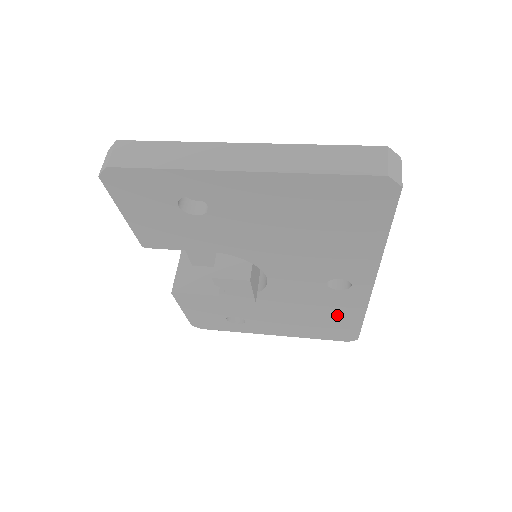
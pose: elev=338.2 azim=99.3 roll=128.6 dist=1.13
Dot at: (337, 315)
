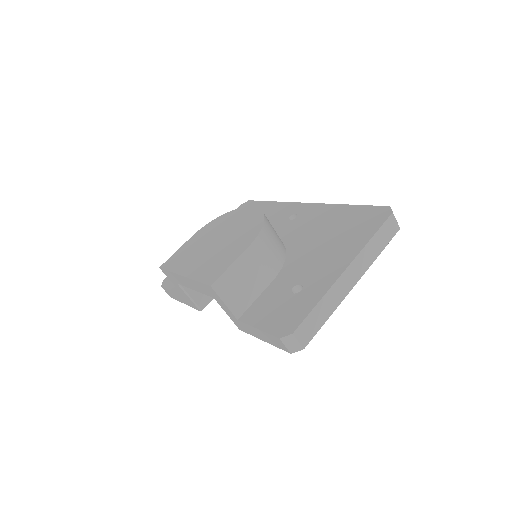
Dot at: occluded
